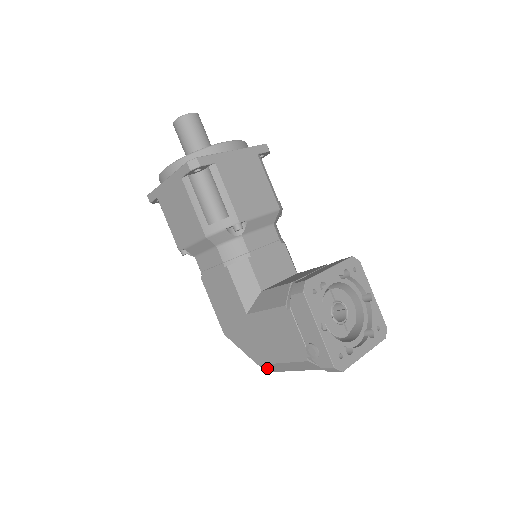
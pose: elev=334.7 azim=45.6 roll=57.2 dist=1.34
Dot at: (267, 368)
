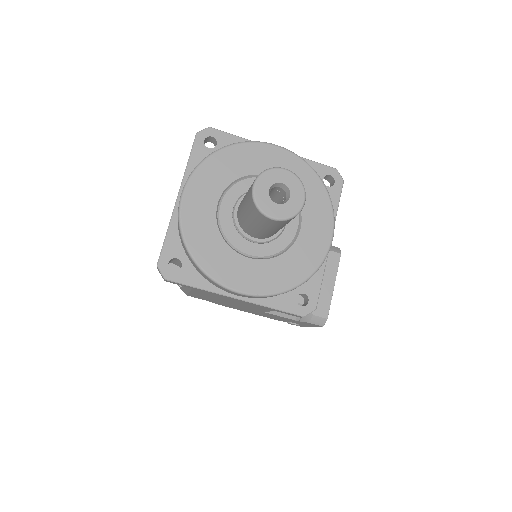
Dot at: occluded
